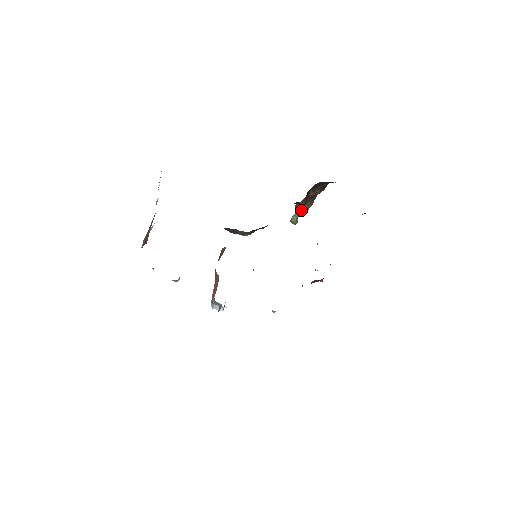
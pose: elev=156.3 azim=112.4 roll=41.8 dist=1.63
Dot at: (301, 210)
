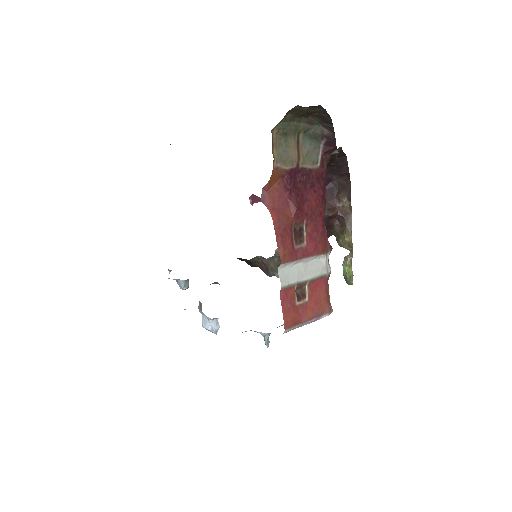
Dot at: (350, 254)
